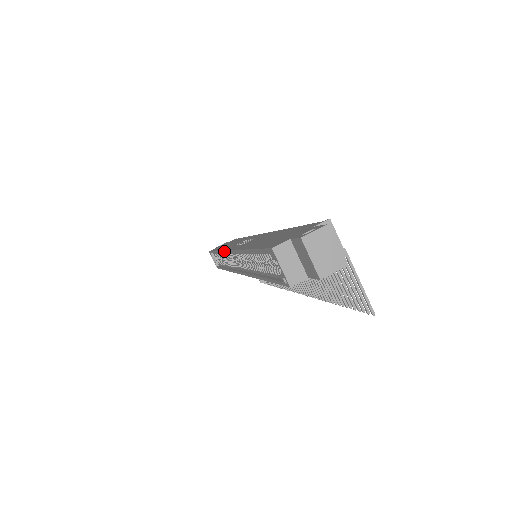
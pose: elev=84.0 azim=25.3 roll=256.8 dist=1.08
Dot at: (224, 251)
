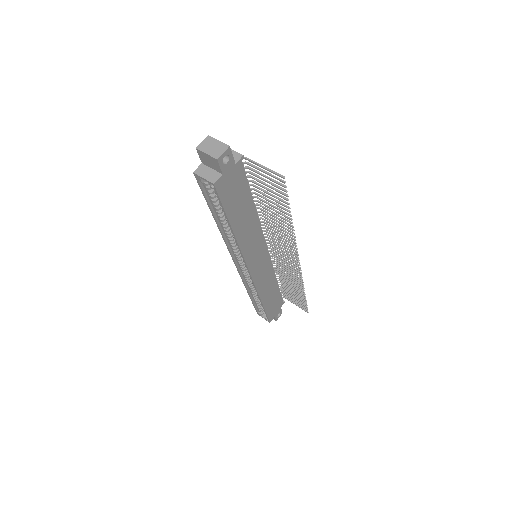
Dot at: (238, 272)
